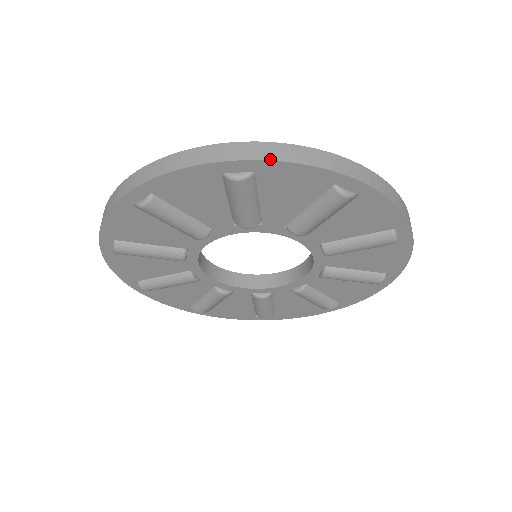
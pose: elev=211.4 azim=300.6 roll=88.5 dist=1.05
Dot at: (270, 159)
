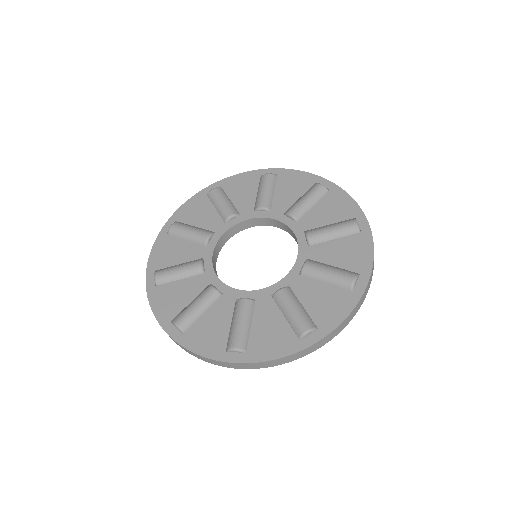
Dot at: occluded
